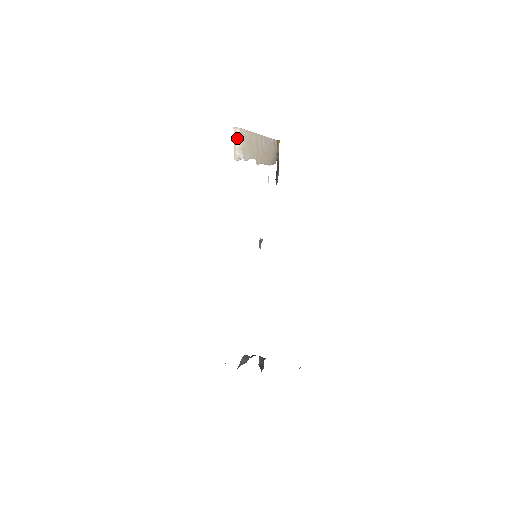
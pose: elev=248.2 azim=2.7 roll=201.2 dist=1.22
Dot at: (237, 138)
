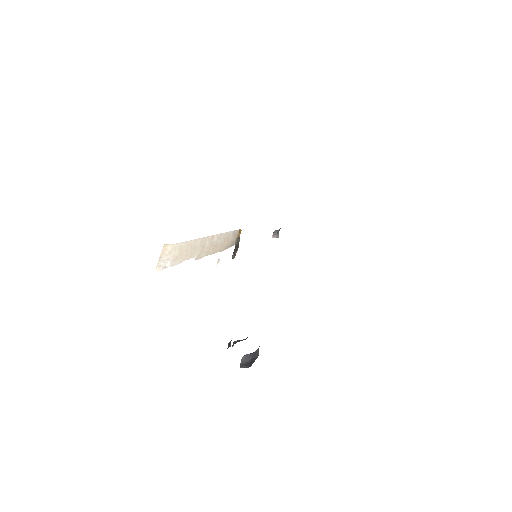
Dot at: (166, 252)
